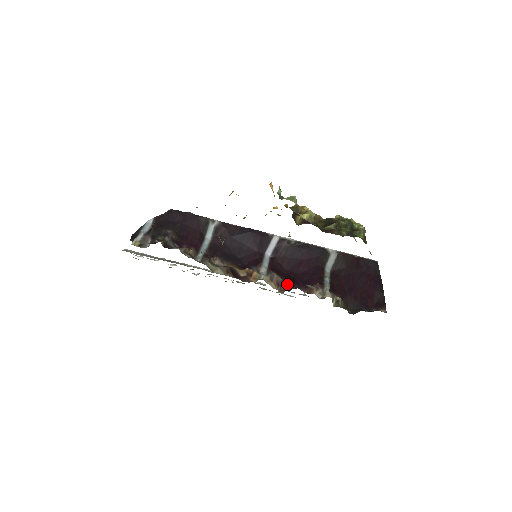
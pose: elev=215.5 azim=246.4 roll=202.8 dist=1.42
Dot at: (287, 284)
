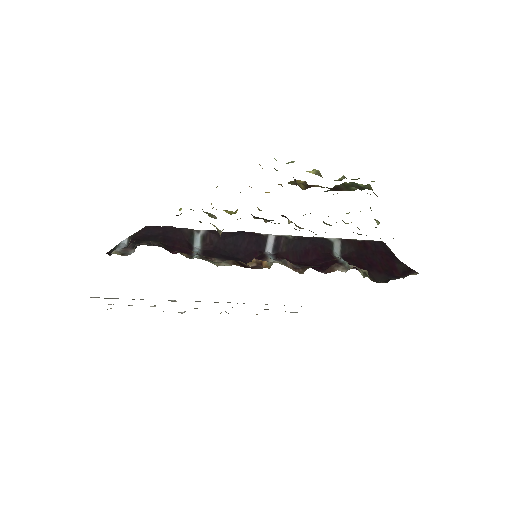
Dot at: (304, 266)
